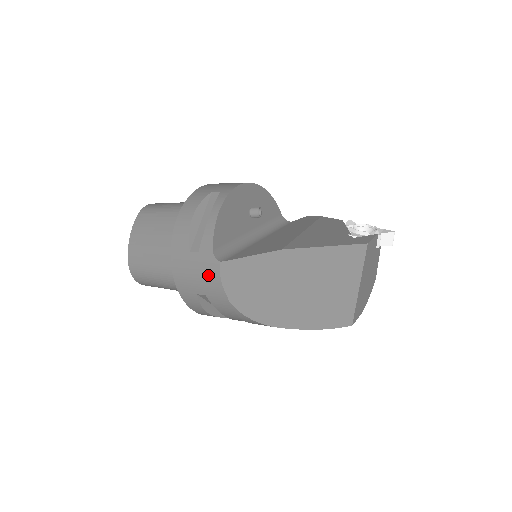
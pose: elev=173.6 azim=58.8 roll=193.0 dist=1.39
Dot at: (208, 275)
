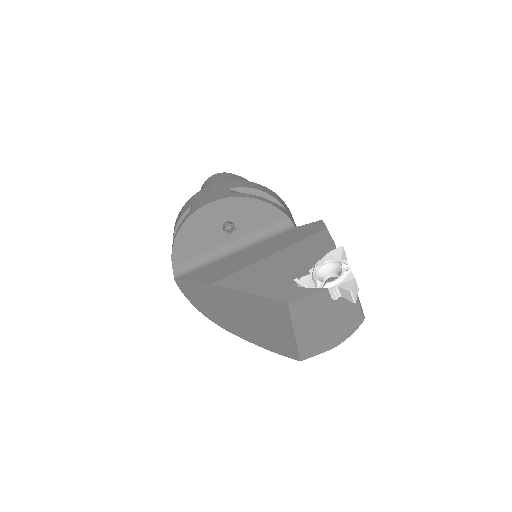
Dot at: occluded
